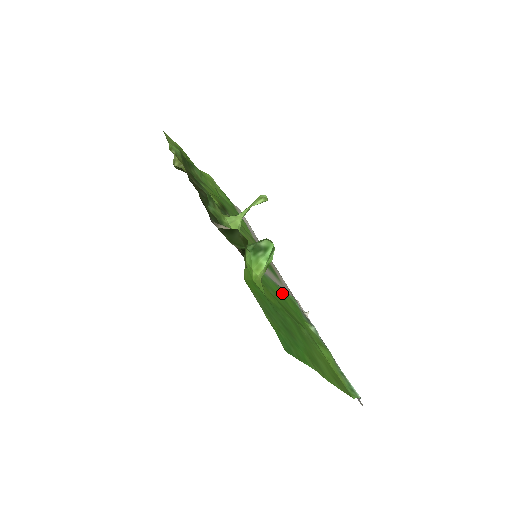
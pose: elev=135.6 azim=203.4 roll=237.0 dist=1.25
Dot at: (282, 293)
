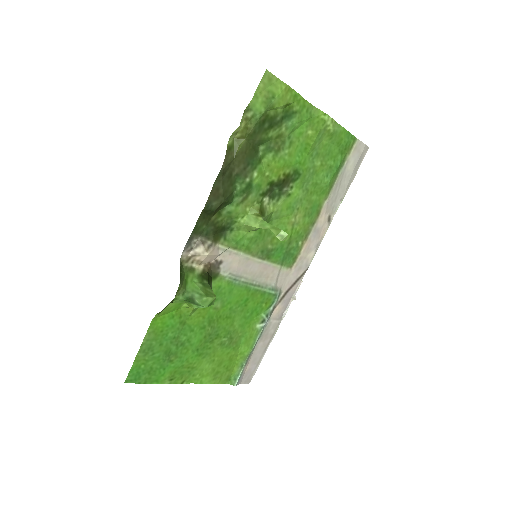
Dot at: (250, 295)
